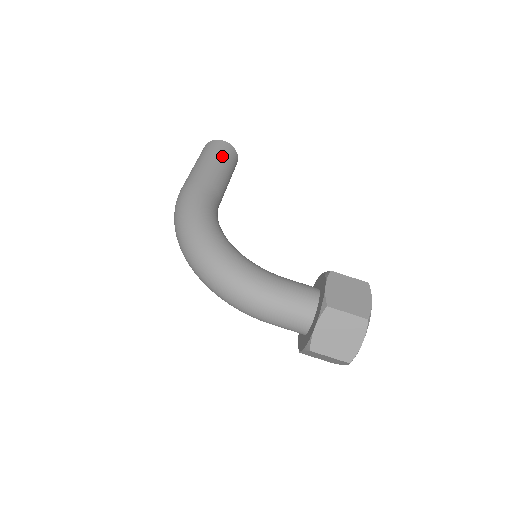
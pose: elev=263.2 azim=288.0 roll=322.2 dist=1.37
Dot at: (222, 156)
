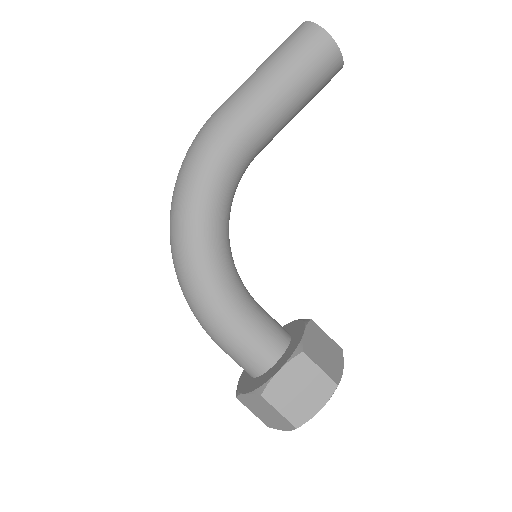
Dot at: (305, 72)
